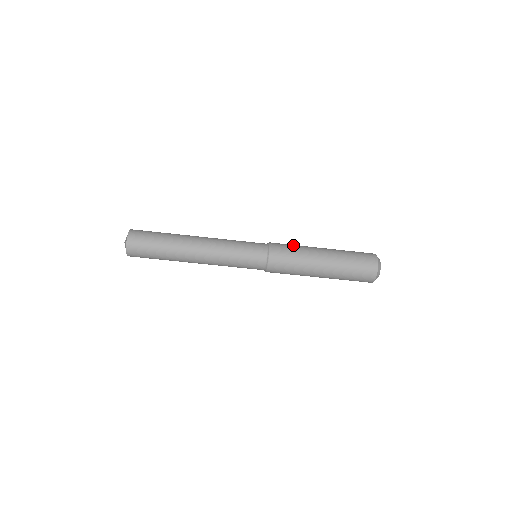
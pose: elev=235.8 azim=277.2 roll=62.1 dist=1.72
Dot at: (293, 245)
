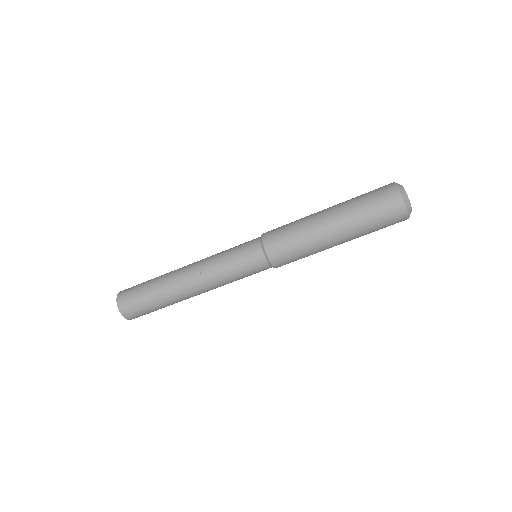
Dot at: (289, 223)
